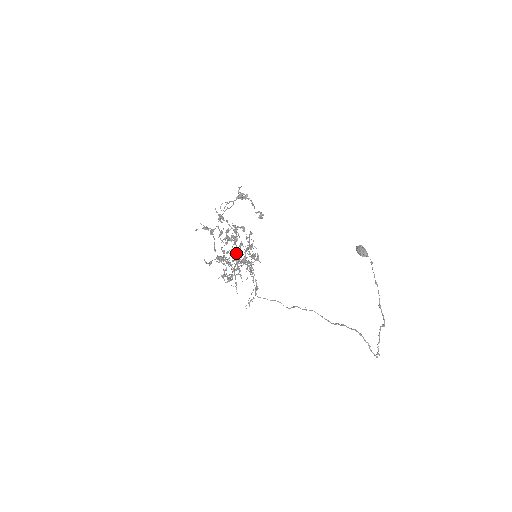
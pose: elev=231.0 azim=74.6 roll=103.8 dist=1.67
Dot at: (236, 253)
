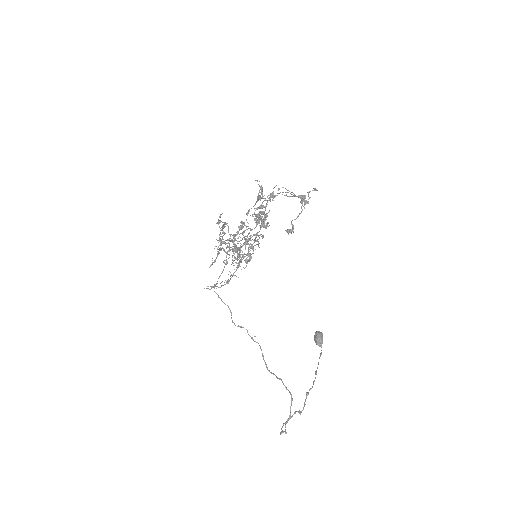
Dot at: occluded
